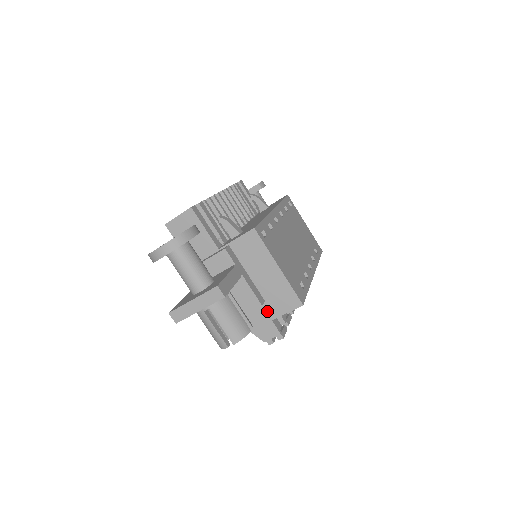
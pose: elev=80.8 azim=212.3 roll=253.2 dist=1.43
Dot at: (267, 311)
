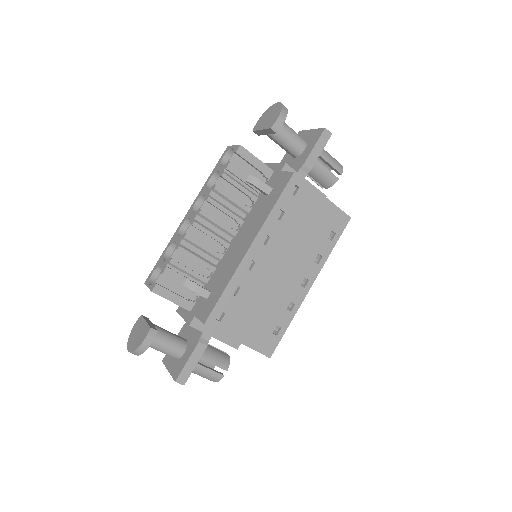
Dot at: occluded
